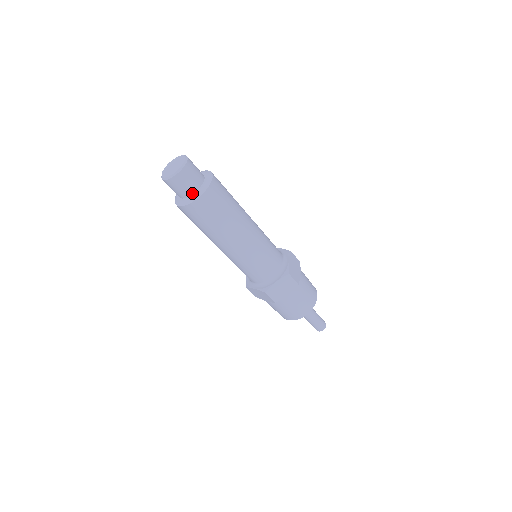
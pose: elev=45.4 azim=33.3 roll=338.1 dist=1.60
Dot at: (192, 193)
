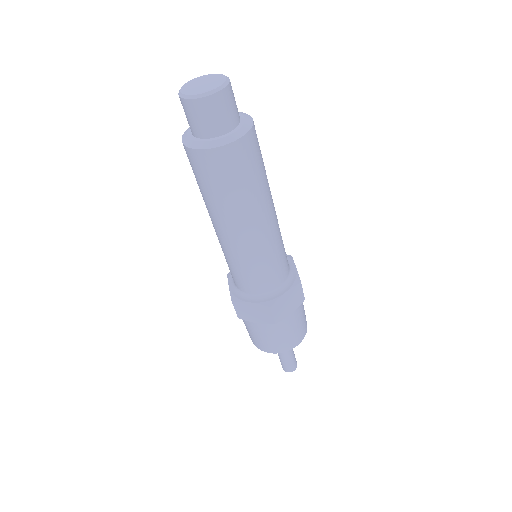
Dot at: (227, 131)
